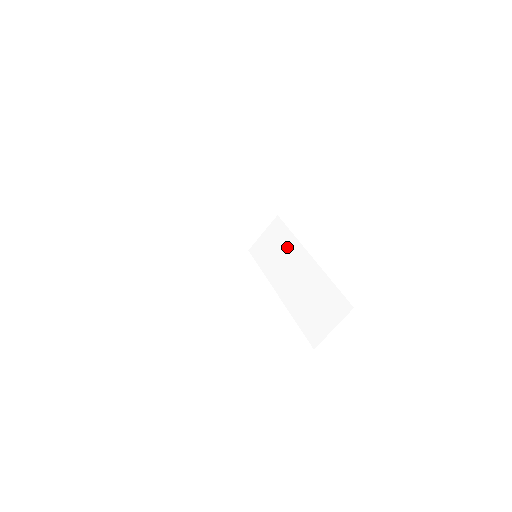
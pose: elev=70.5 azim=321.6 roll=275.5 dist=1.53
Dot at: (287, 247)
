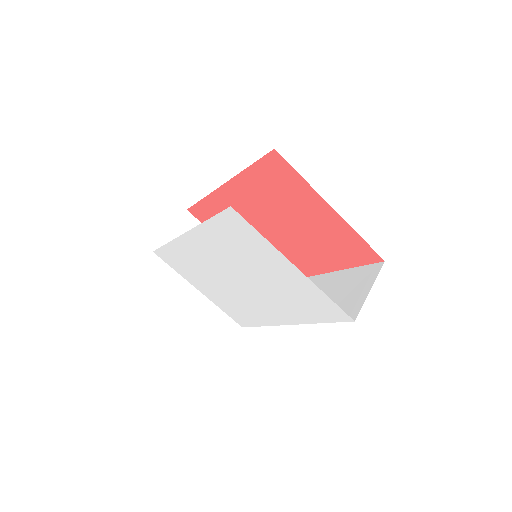
Dot at: occluded
